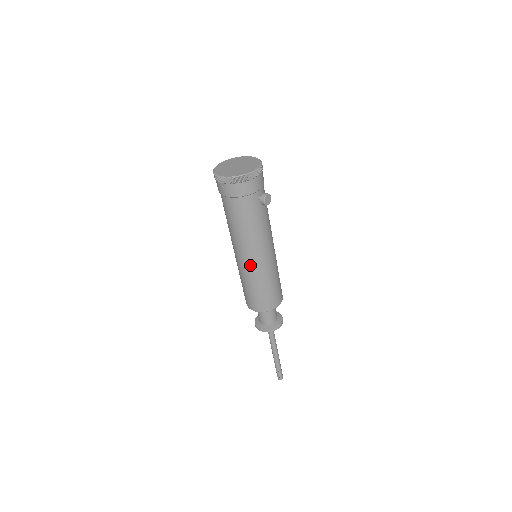
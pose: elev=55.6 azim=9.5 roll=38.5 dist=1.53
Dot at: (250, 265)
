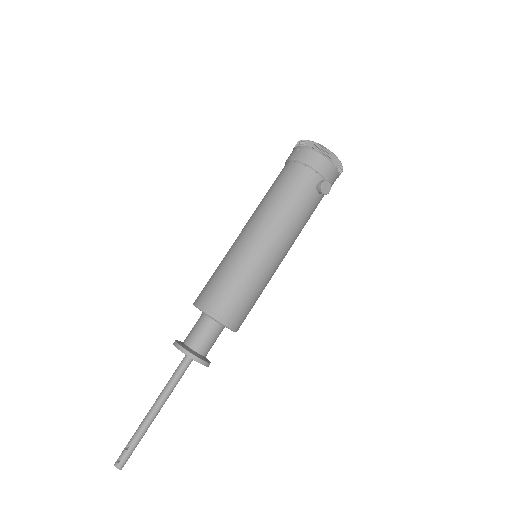
Dot at: (249, 242)
